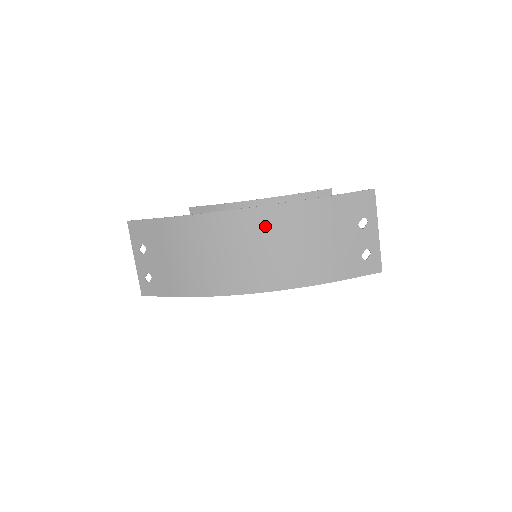
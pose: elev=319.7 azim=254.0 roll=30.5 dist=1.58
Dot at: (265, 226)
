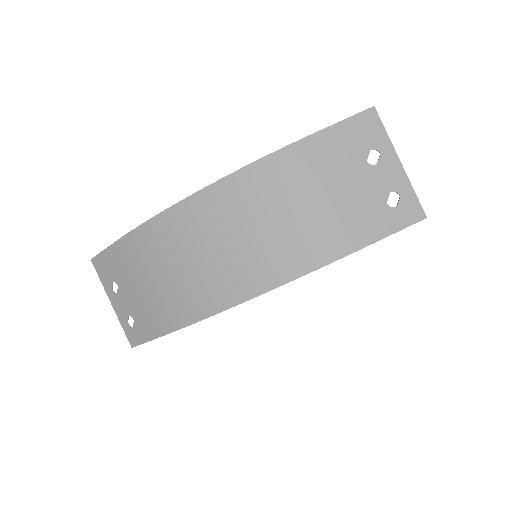
Dot at: (237, 202)
